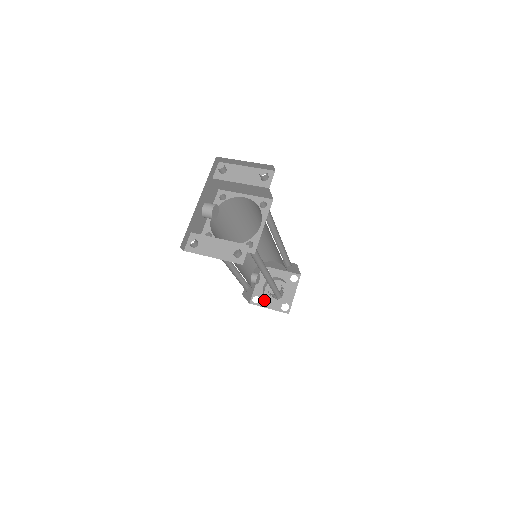
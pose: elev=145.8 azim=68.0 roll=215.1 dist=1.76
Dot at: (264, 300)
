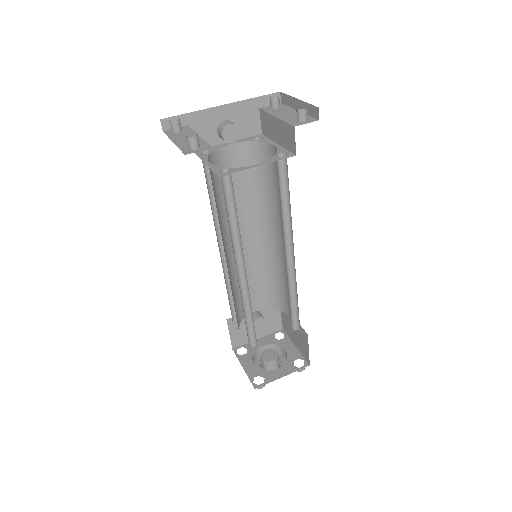
Dot at: (248, 357)
